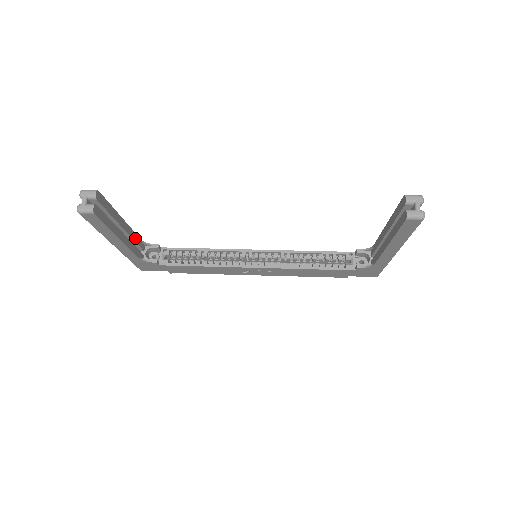
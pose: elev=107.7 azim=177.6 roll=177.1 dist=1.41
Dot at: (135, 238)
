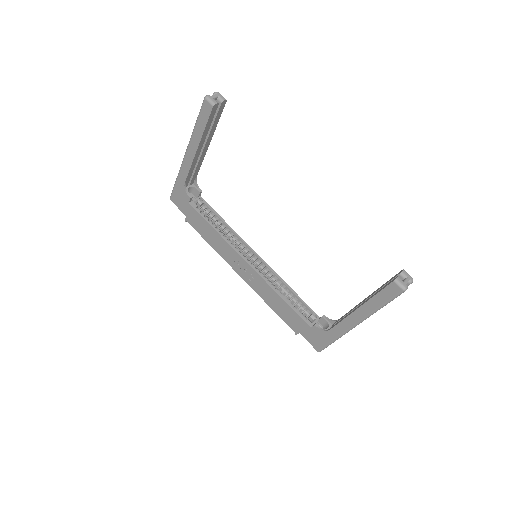
Dot at: (198, 167)
